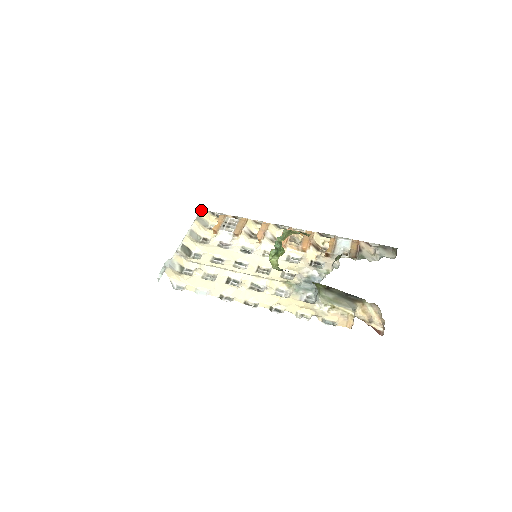
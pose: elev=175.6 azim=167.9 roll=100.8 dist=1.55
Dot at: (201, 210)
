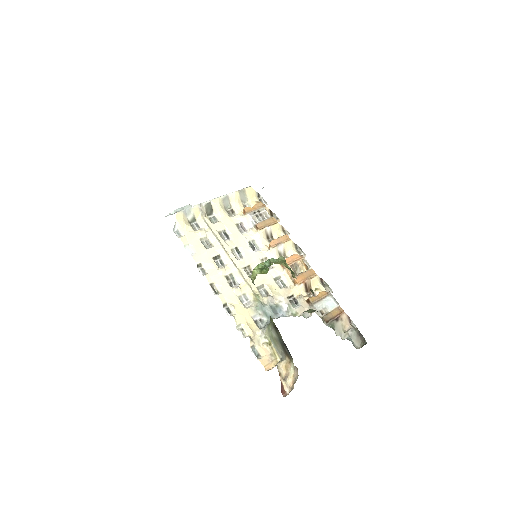
Dot at: (250, 186)
